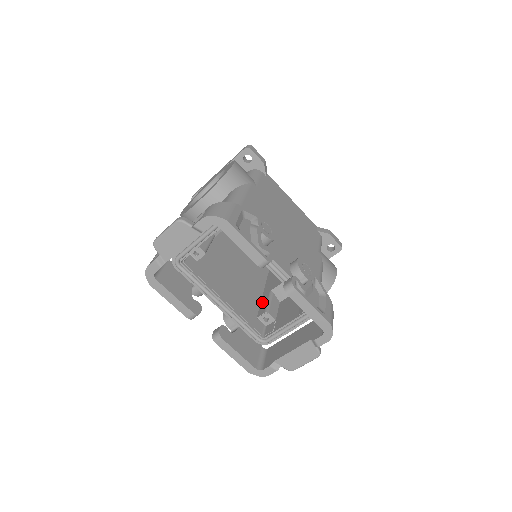
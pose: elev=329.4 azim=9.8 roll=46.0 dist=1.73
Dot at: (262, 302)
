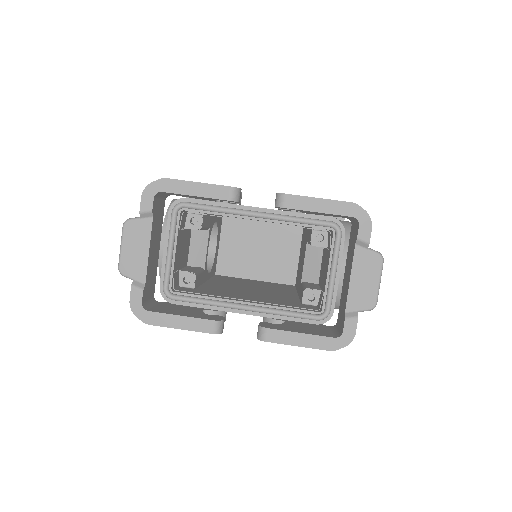
Dot at: occluded
